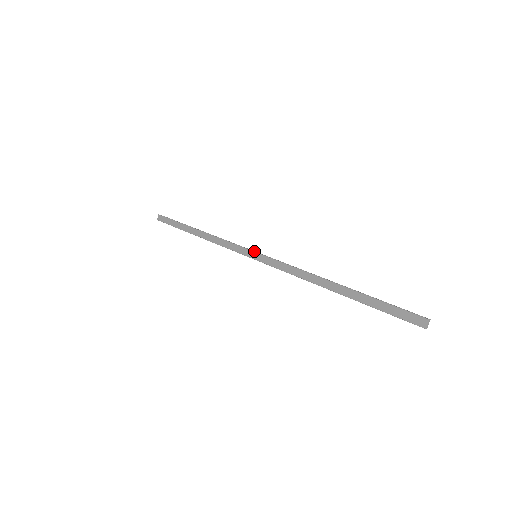
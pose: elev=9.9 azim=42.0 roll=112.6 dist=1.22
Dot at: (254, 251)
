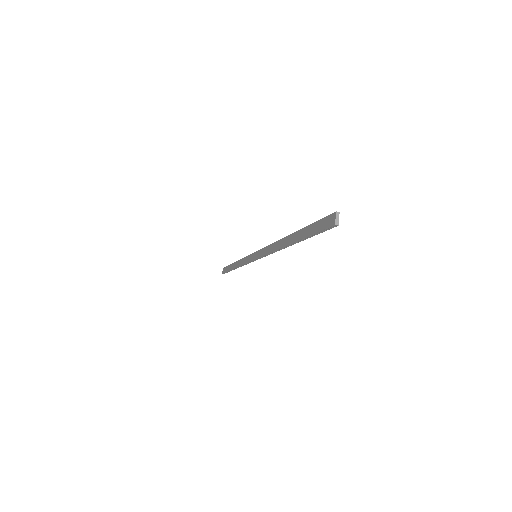
Dot at: (254, 252)
